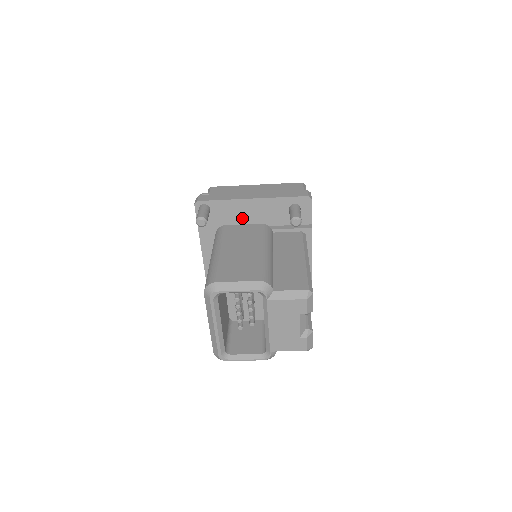
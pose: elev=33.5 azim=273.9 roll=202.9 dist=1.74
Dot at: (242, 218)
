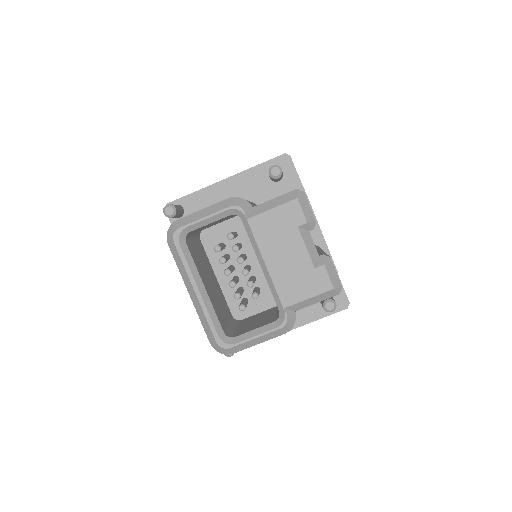
Dot at: occluded
